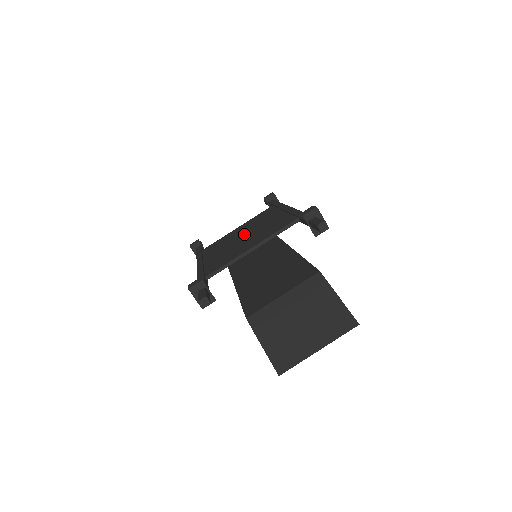
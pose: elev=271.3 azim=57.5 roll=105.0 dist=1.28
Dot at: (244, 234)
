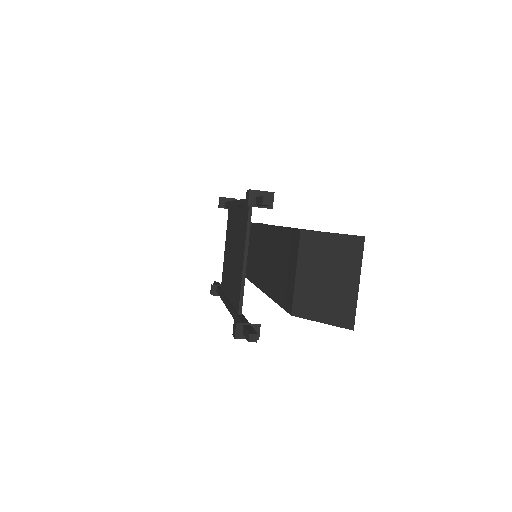
Dot at: (232, 252)
